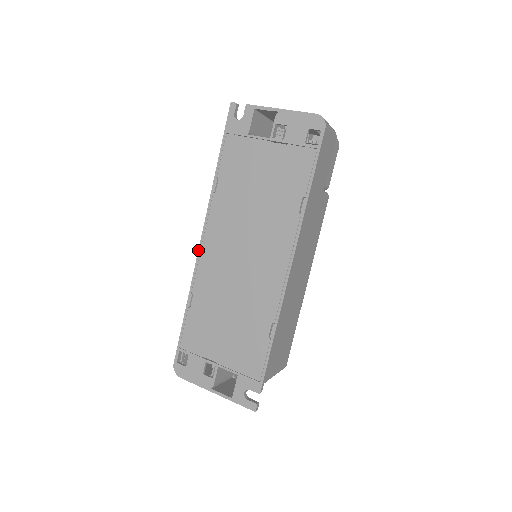
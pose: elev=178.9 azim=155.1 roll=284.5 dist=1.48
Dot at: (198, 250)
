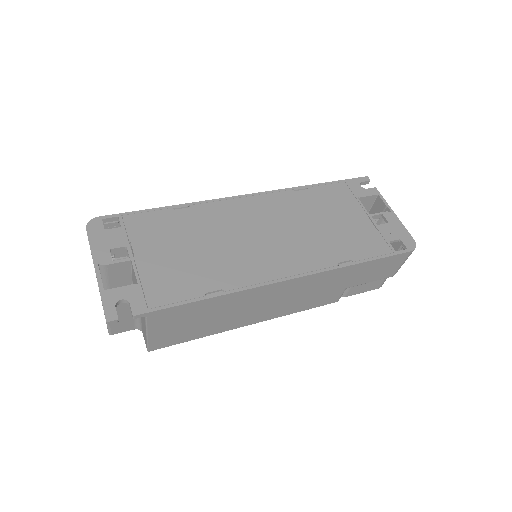
Dot at: (236, 196)
